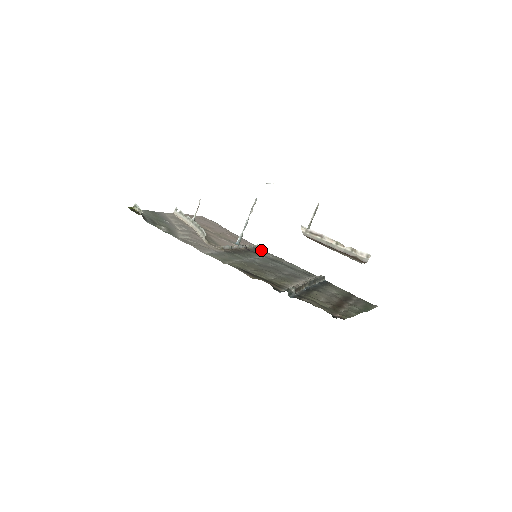
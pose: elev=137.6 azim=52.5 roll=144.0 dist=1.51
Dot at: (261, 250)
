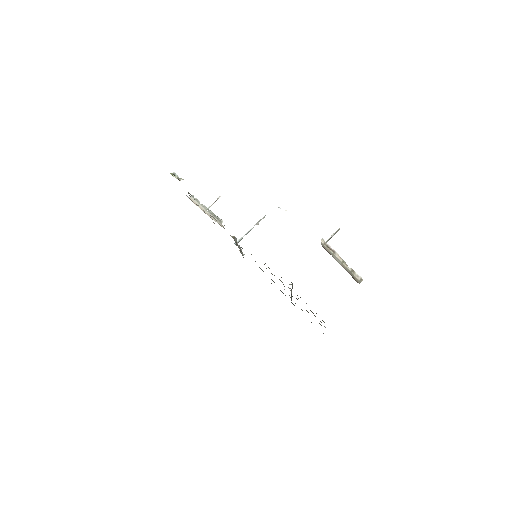
Dot at: occluded
